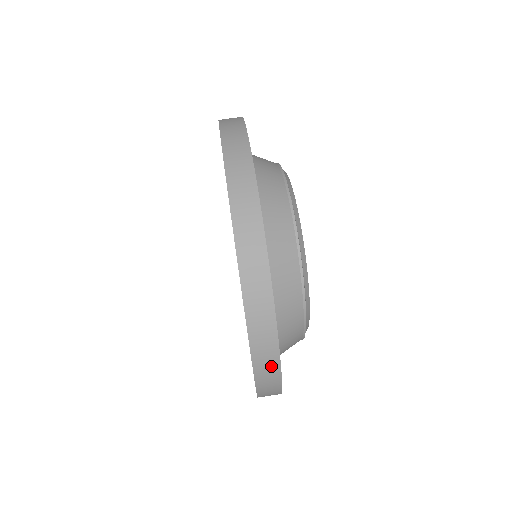
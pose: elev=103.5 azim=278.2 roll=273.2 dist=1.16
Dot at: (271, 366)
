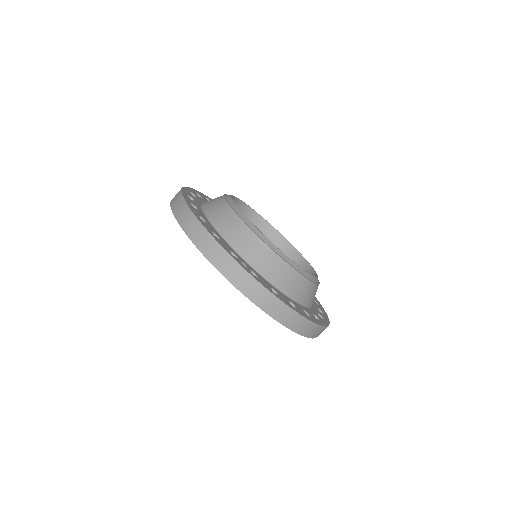
Dot at: (313, 329)
